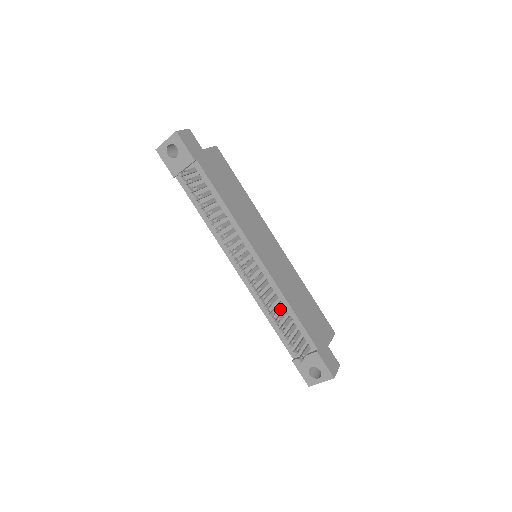
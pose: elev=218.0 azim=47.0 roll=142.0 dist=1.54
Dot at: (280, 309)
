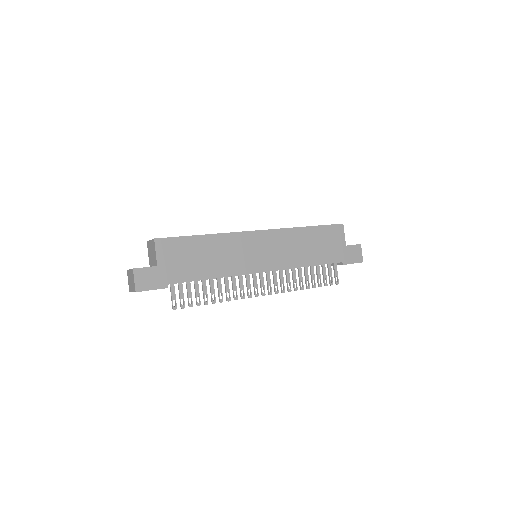
Dot at: occluded
